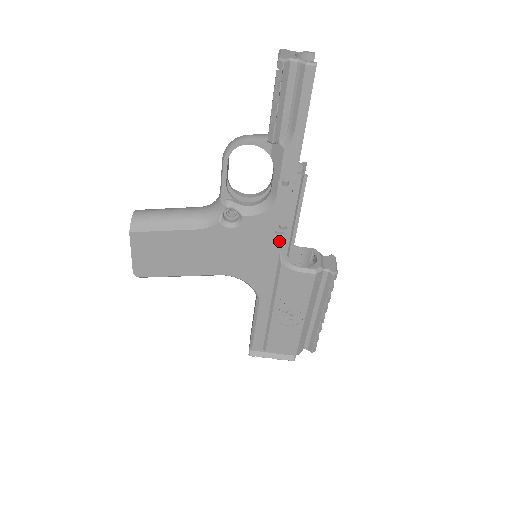
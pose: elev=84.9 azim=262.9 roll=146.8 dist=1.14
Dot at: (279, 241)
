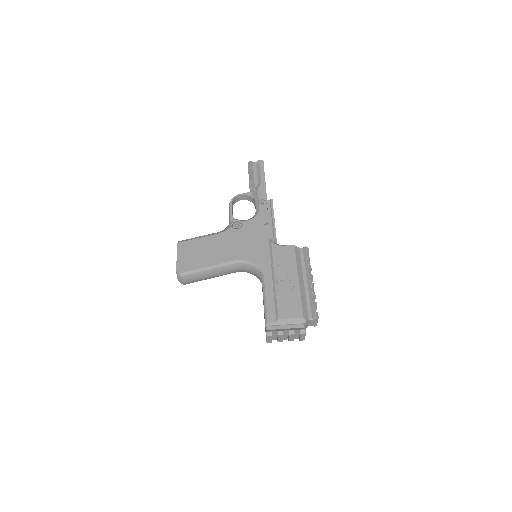
Dot at: (267, 231)
